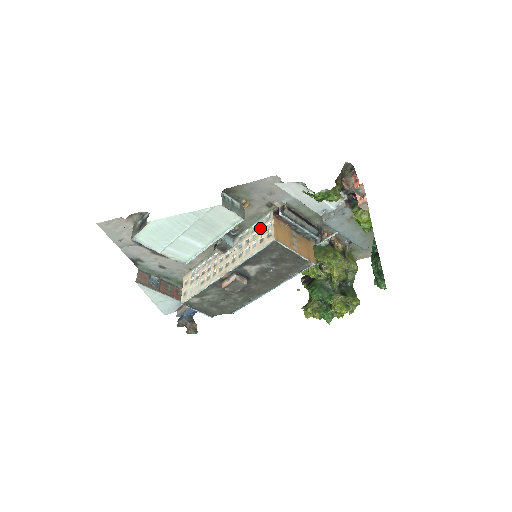
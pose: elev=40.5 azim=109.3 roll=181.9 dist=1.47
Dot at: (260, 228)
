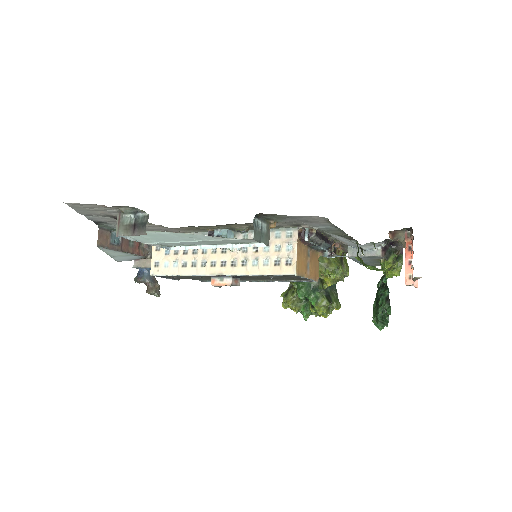
Dot at: (276, 244)
